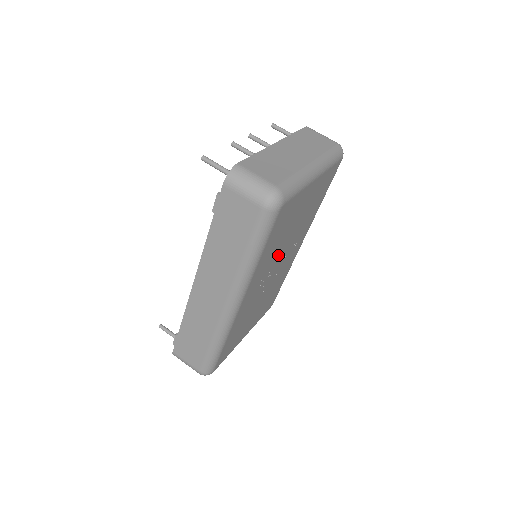
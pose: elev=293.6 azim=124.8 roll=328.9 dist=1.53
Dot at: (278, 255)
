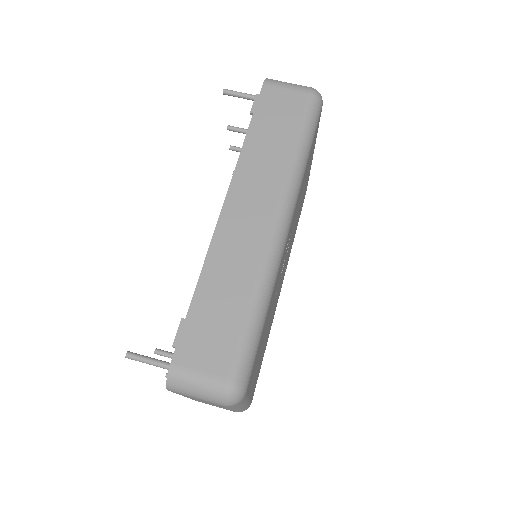
Dot at: (293, 228)
